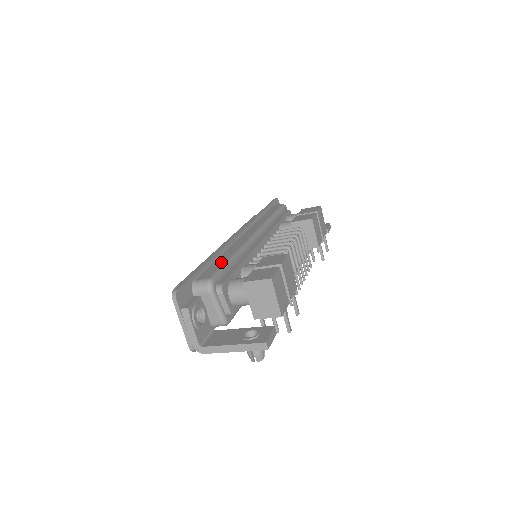
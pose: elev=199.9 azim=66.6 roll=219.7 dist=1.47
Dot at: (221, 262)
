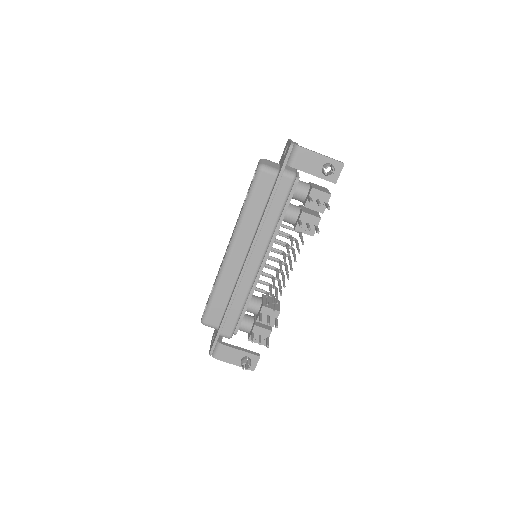
Dot at: occluded
